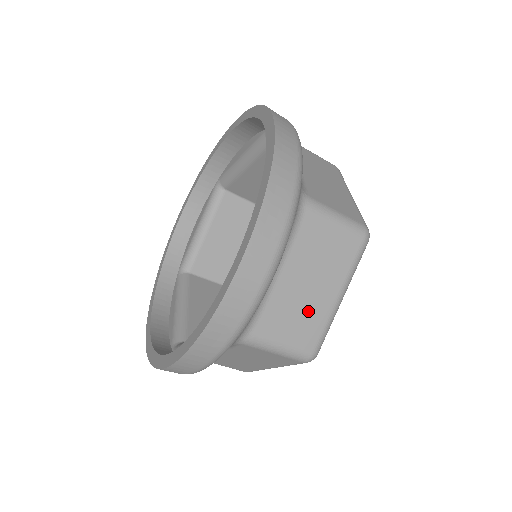
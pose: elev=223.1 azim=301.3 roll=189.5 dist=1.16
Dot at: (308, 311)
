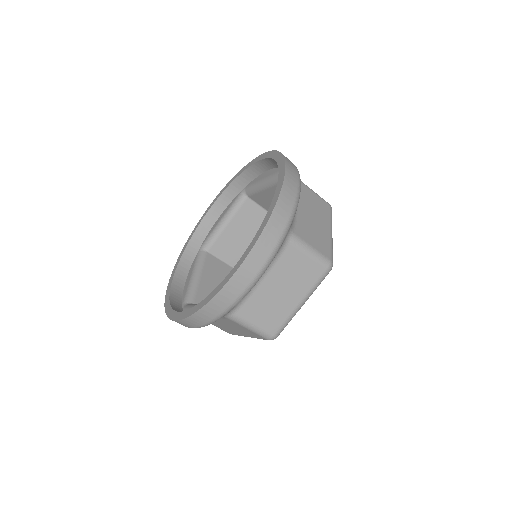
Dot at: (277, 308)
